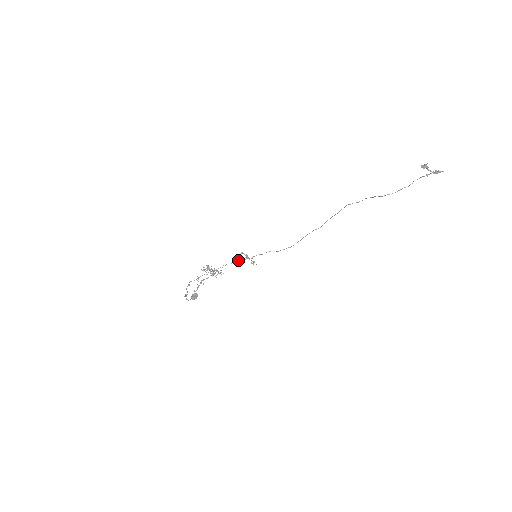
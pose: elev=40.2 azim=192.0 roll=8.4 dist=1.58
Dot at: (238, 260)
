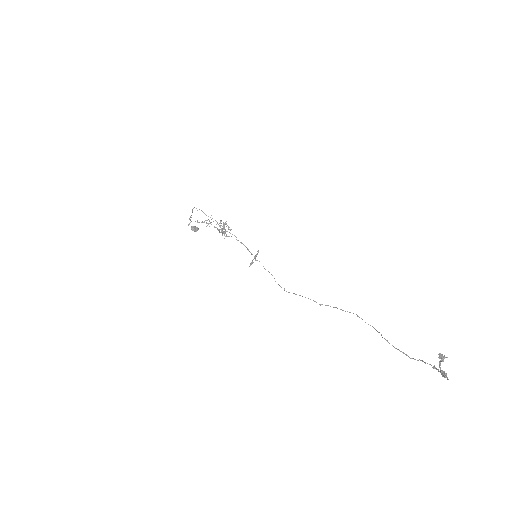
Dot at: occluded
